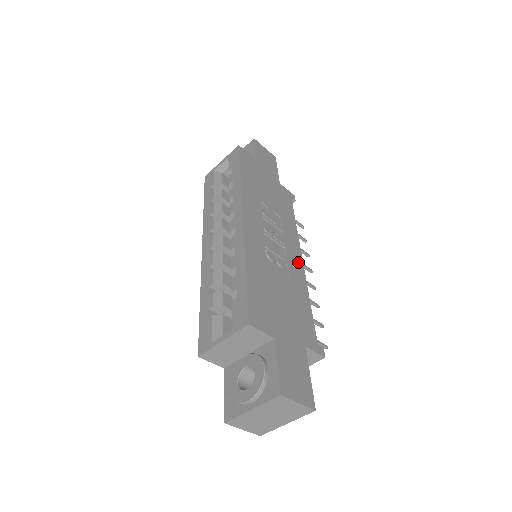
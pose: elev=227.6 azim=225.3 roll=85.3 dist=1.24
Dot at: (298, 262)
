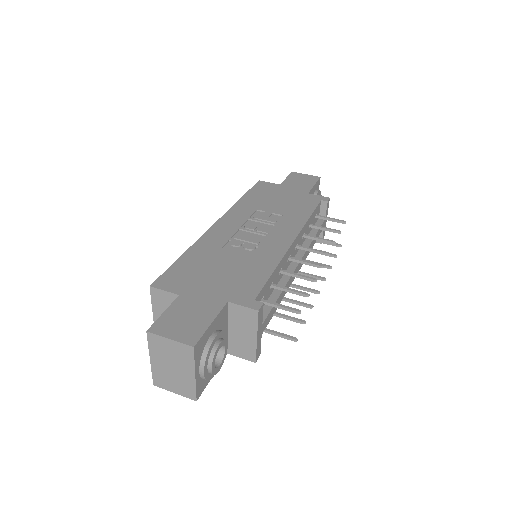
Dot at: (282, 243)
